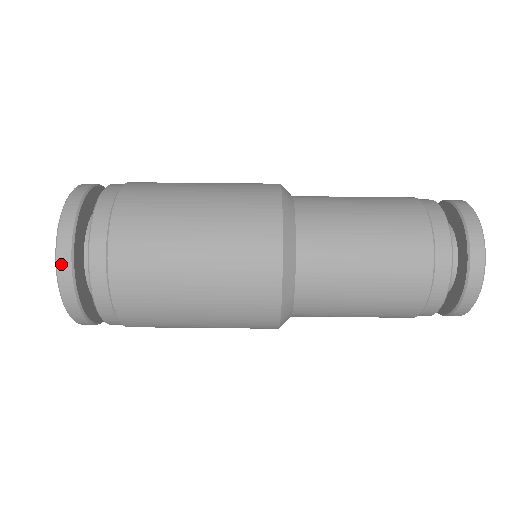
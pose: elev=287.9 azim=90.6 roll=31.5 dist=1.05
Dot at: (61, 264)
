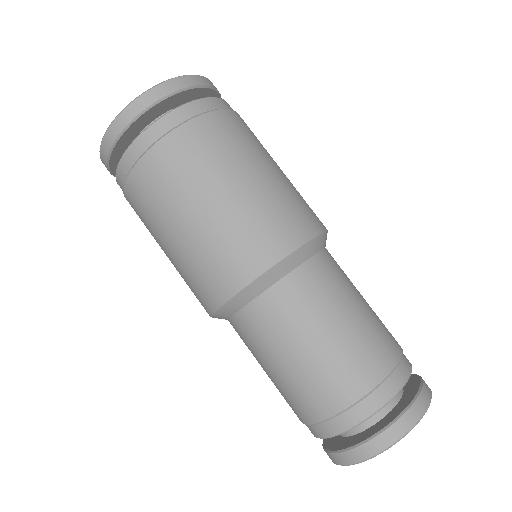
Dot at: (125, 113)
